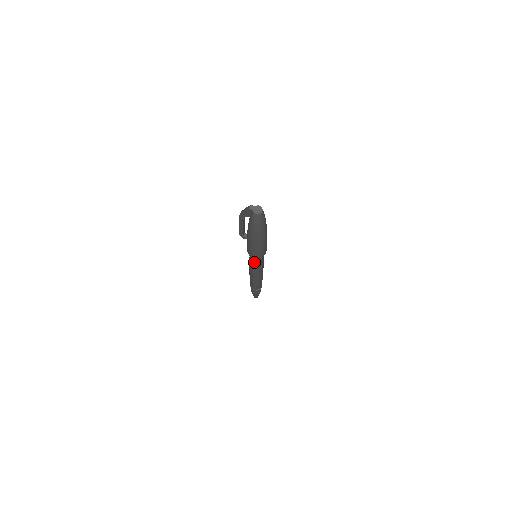
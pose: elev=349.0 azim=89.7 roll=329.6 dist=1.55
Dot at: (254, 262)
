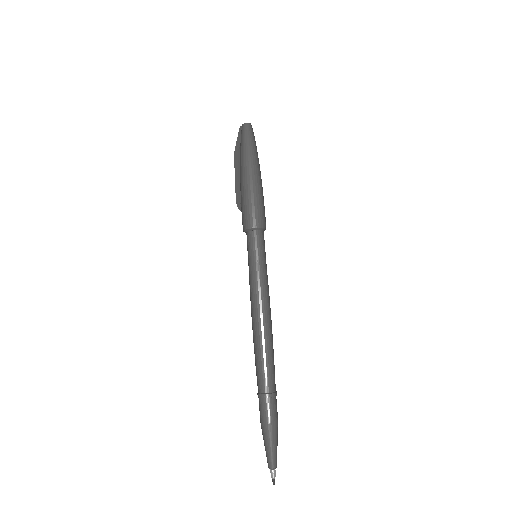
Dot at: (251, 256)
